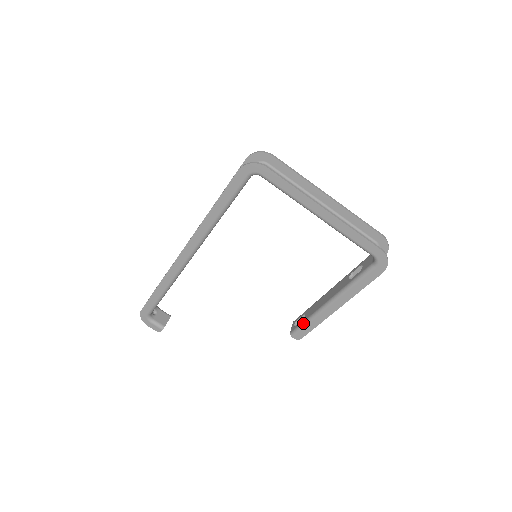
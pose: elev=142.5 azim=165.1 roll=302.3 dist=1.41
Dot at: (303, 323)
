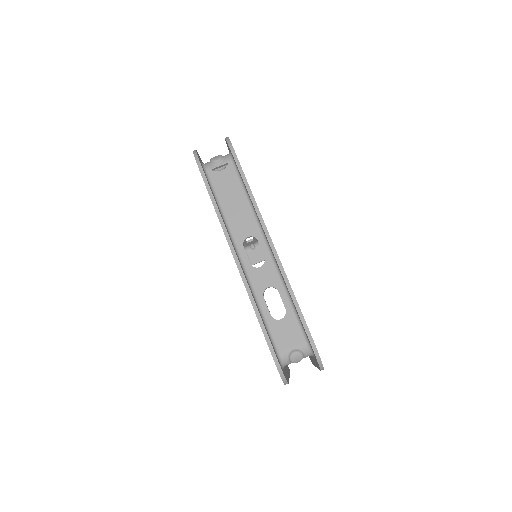
Dot at: occluded
